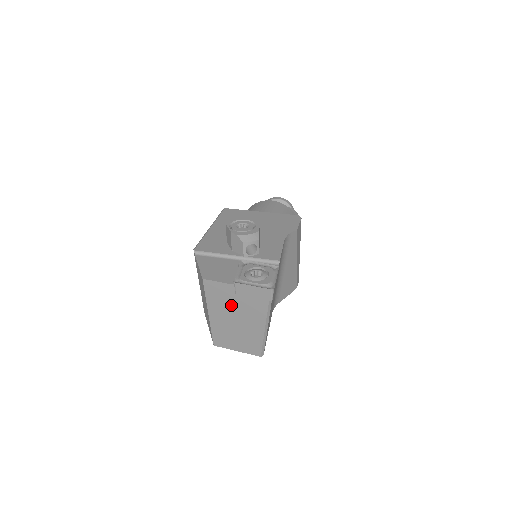
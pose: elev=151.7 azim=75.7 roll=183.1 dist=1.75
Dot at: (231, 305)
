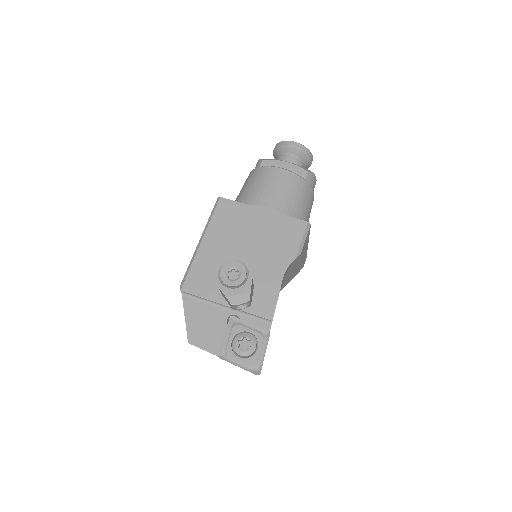
Dot at: occluded
